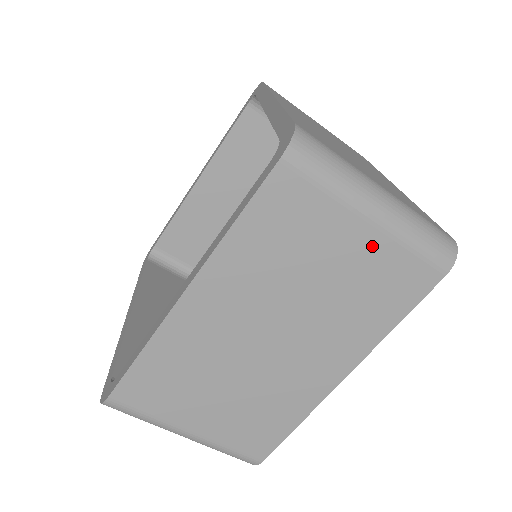
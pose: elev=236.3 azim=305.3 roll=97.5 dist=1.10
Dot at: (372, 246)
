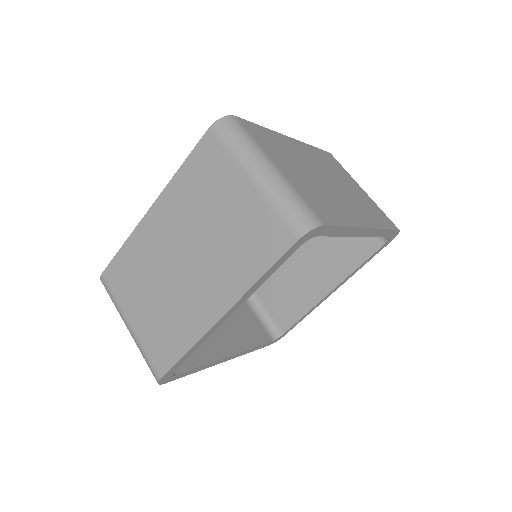
Dot at: (250, 200)
